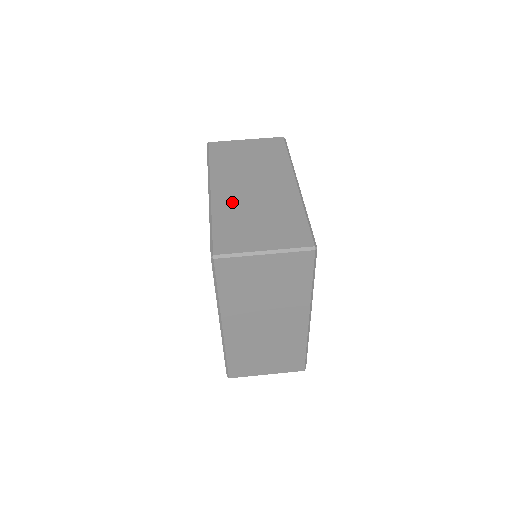
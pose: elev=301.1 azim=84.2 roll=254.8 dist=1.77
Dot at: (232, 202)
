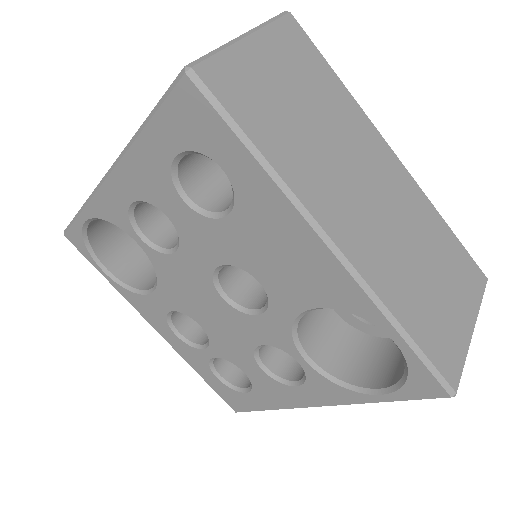
Dot at: occluded
